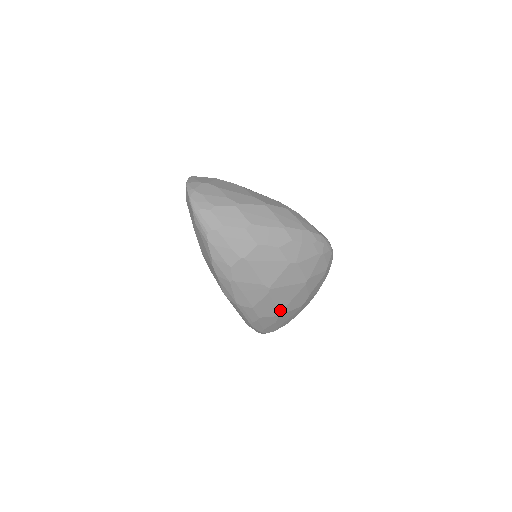
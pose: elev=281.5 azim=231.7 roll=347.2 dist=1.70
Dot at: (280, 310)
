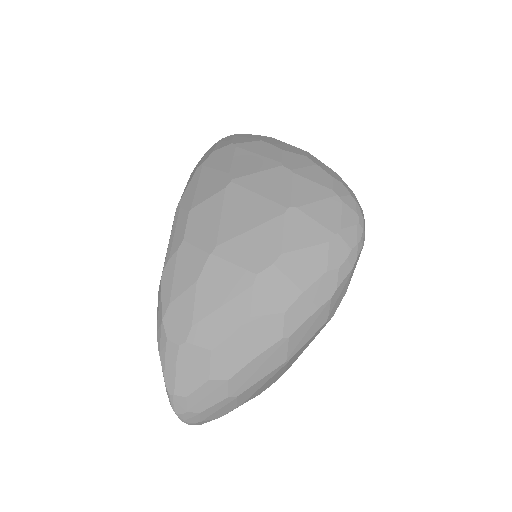
Dot at: (220, 240)
